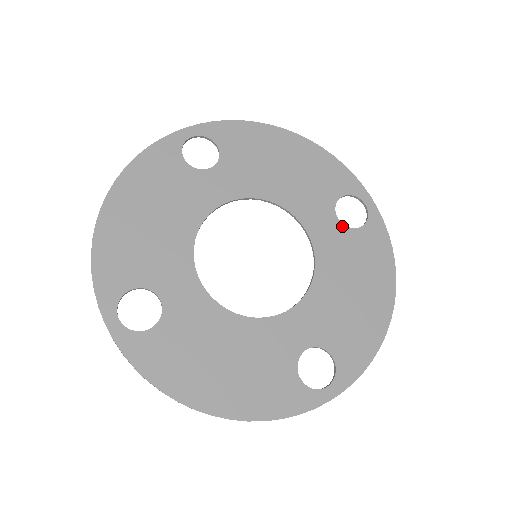
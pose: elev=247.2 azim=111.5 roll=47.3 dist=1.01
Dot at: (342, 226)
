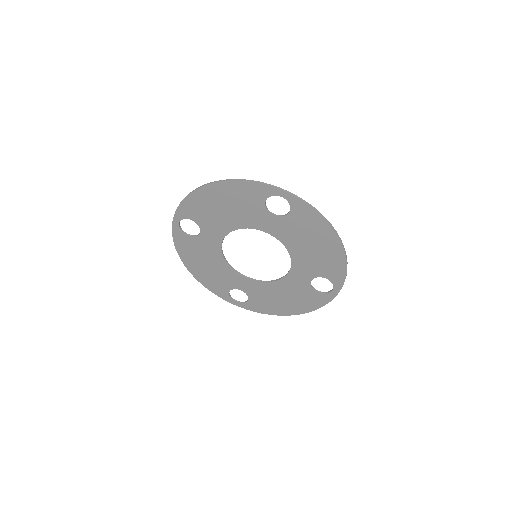
Dot at: (280, 218)
